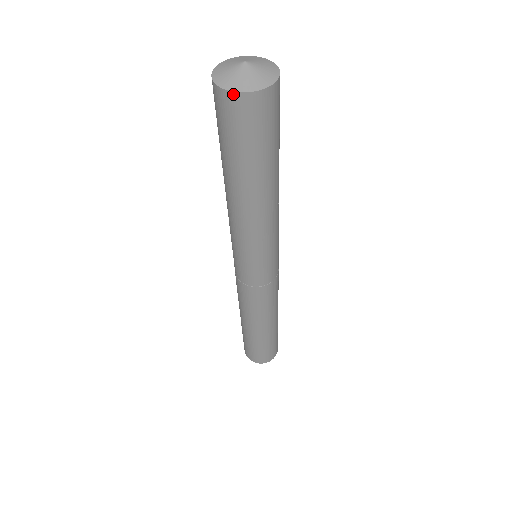
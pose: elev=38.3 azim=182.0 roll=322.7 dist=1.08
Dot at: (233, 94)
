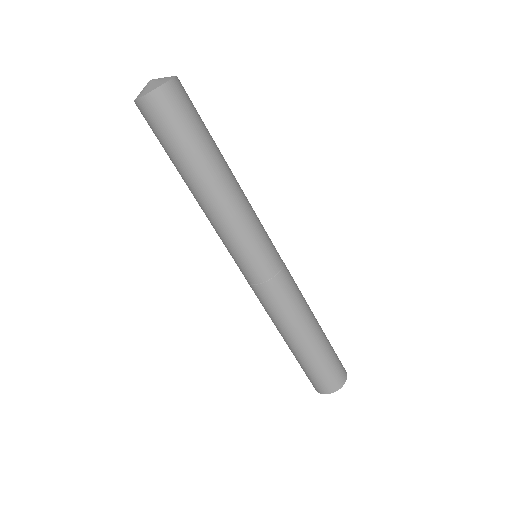
Dot at: (150, 95)
